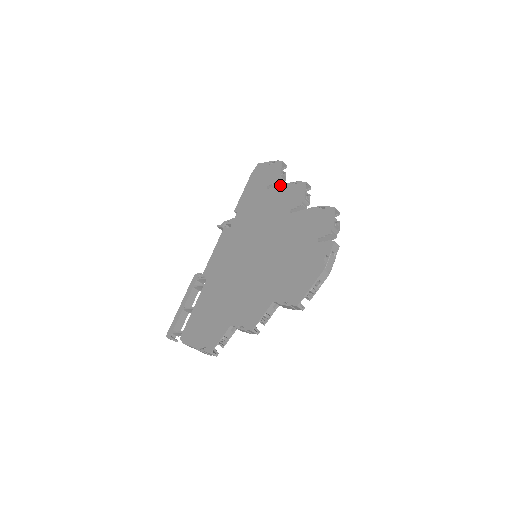
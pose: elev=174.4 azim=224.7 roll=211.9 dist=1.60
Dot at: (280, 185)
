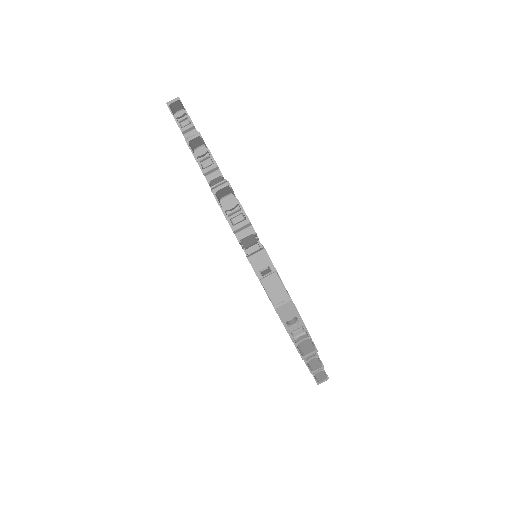
Dot at: occluded
